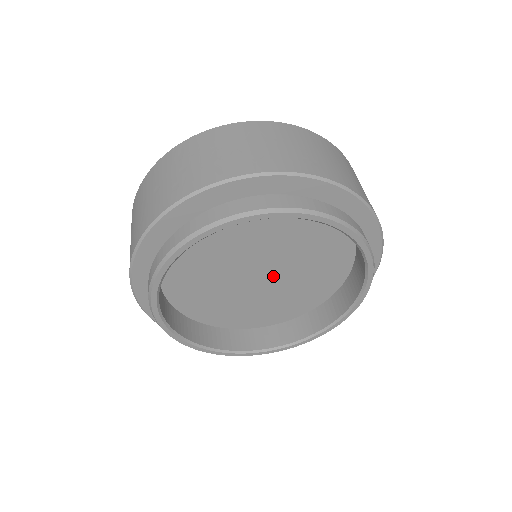
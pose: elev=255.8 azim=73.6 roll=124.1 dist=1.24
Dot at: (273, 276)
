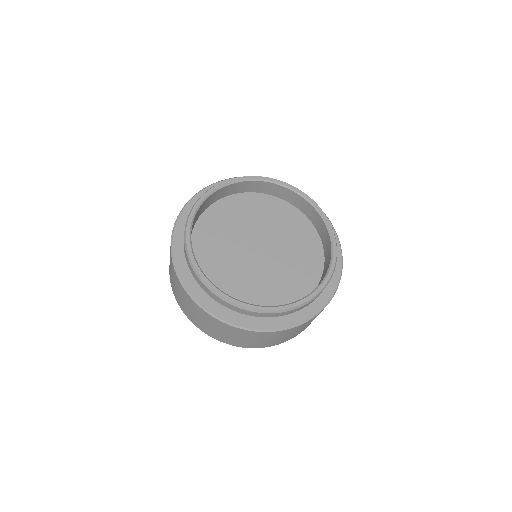
Dot at: (270, 252)
